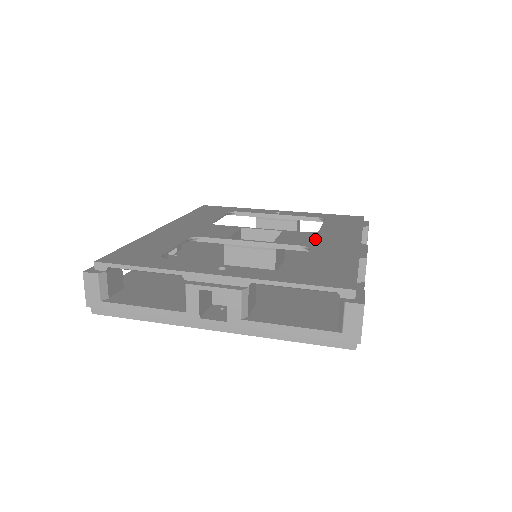
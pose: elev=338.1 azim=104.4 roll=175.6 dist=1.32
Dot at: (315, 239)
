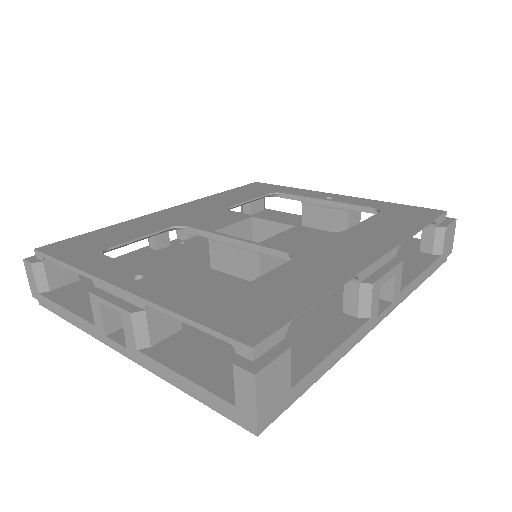
Dot at: (320, 244)
